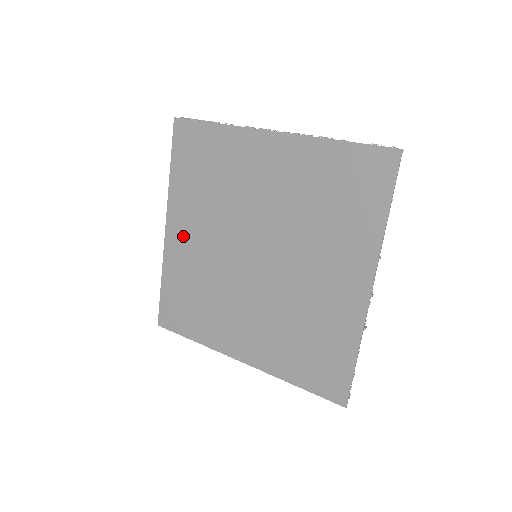
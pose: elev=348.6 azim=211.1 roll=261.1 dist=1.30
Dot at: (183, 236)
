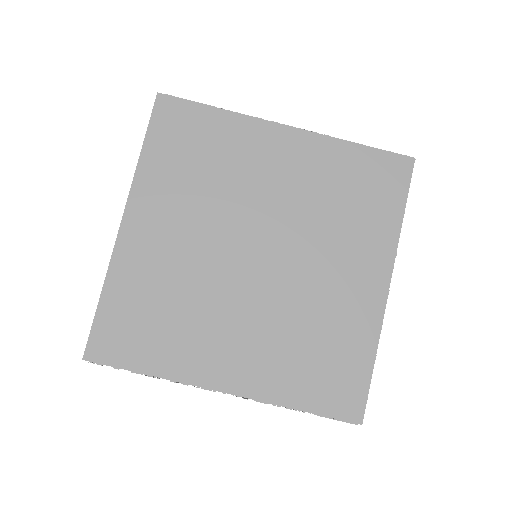
Dot at: (150, 231)
